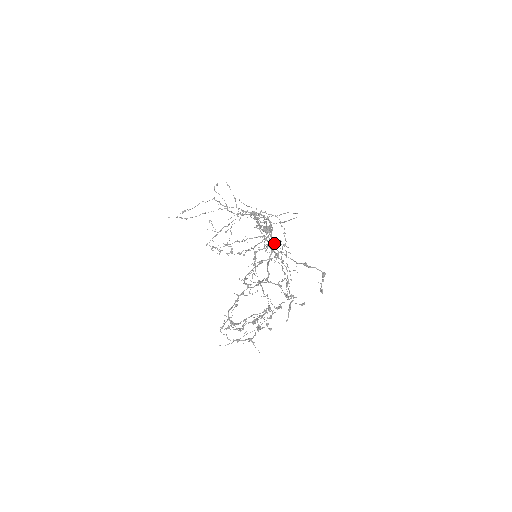
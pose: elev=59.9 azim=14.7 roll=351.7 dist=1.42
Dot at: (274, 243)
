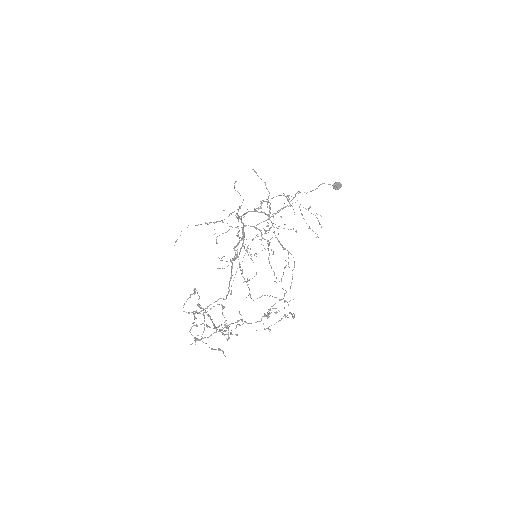
Dot at: (290, 229)
